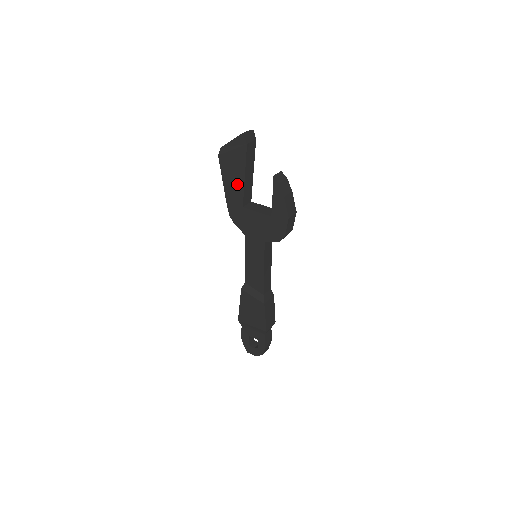
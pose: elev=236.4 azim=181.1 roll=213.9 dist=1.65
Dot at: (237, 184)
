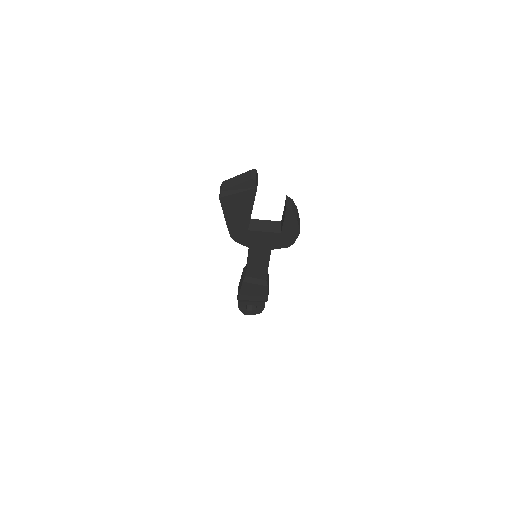
Dot at: (242, 216)
